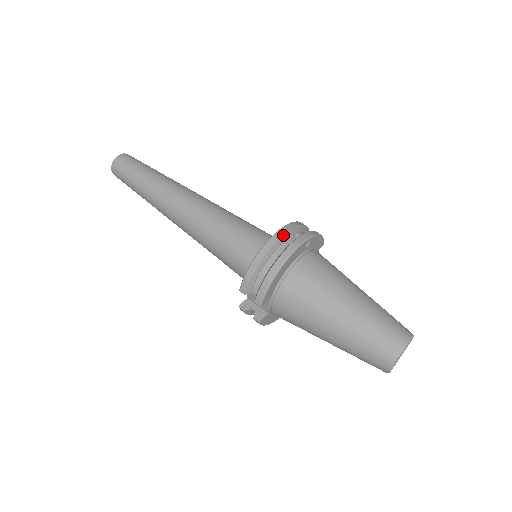
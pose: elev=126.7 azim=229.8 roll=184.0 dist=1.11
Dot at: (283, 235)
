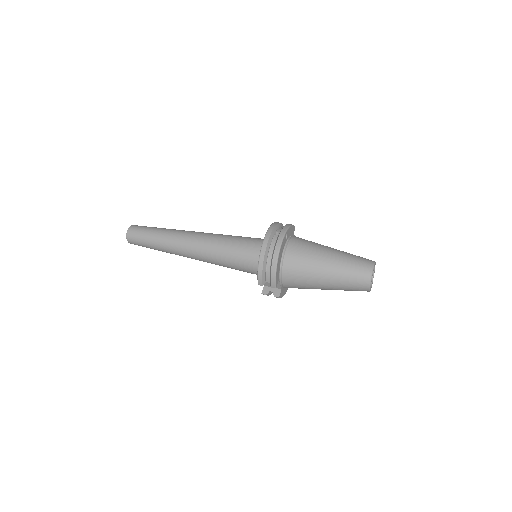
Dot at: (269, 239)
